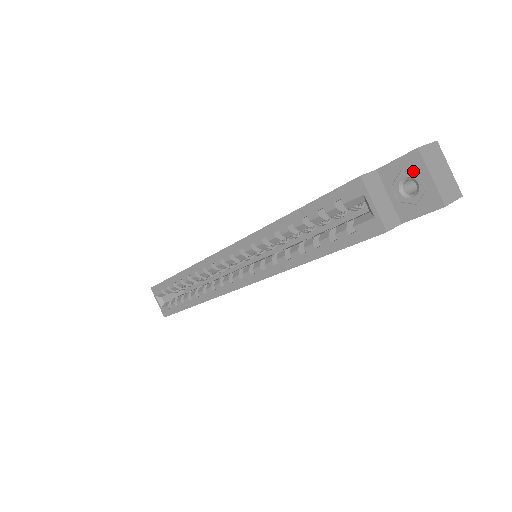
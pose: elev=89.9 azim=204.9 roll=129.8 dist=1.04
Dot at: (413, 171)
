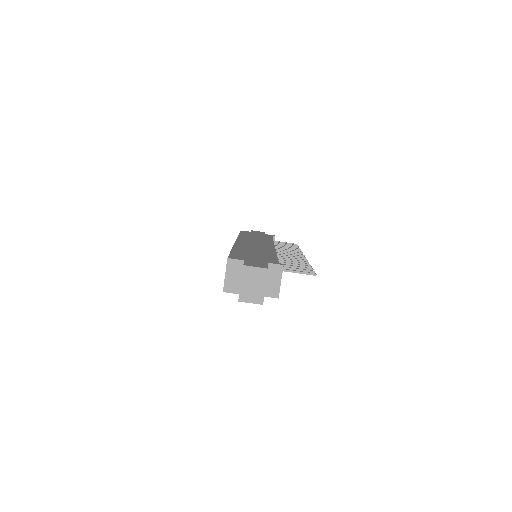
Dot at: occluded
